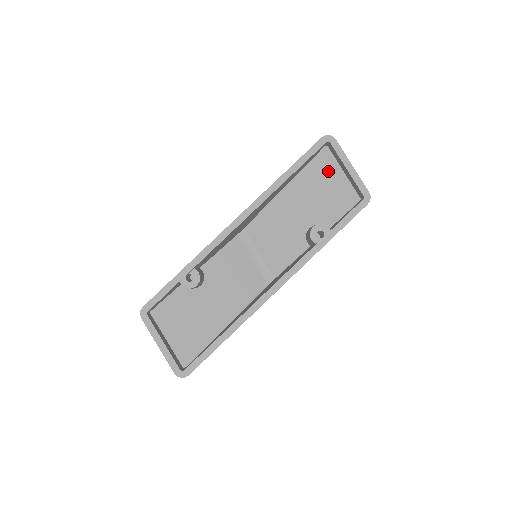
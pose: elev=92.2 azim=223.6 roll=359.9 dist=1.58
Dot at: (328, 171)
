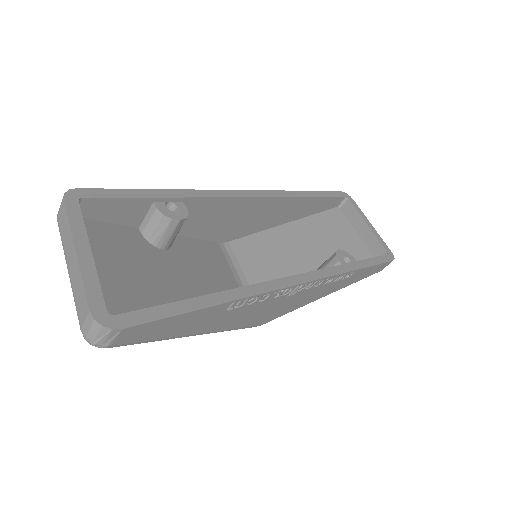
Dot at: (341, 226)
